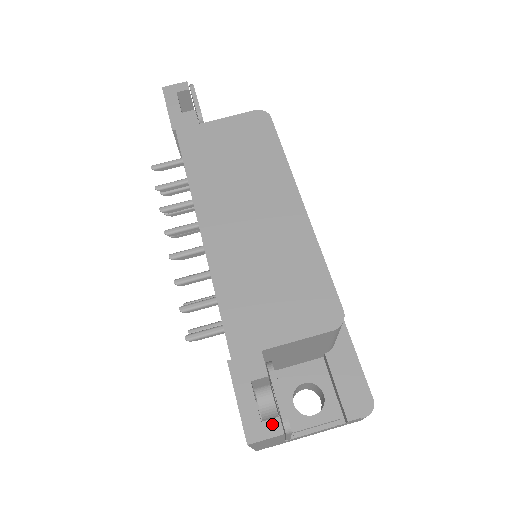
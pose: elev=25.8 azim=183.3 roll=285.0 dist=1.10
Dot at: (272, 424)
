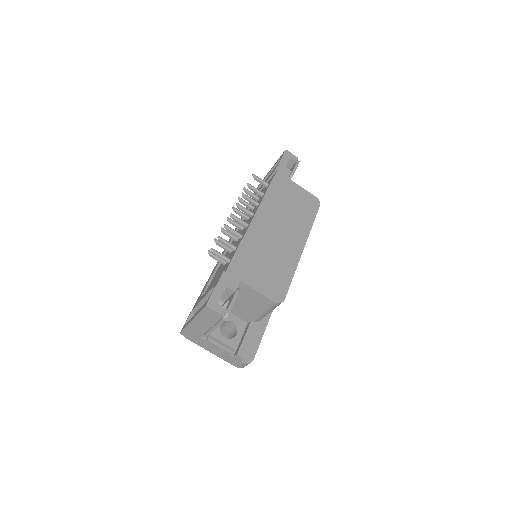
Dot at: (222, 308)
